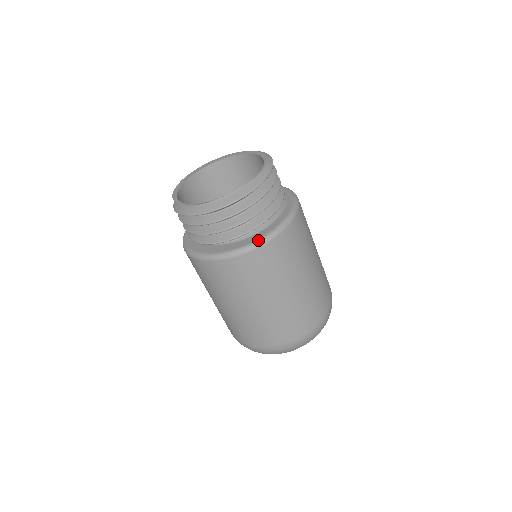
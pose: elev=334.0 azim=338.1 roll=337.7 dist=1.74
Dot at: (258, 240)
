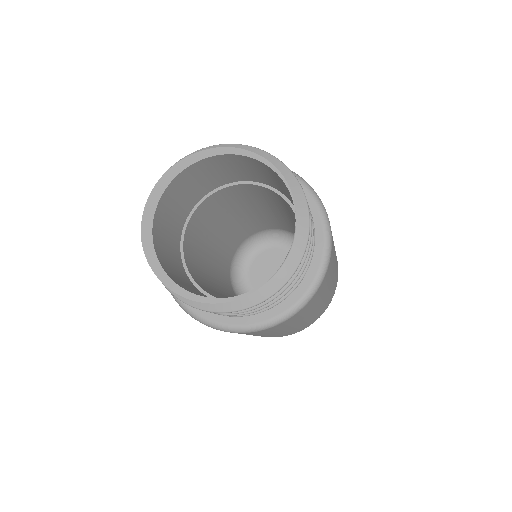
Dot at: (321, 268)
